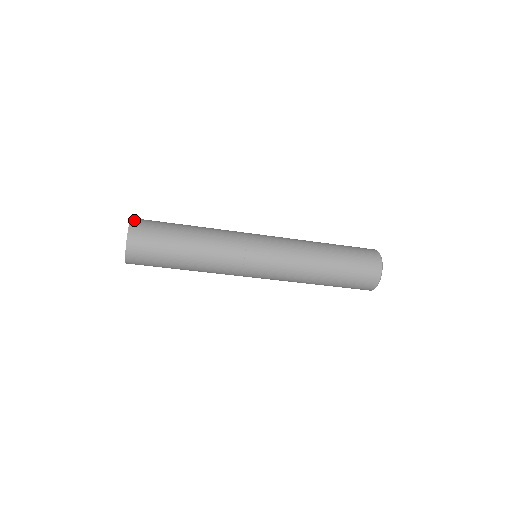
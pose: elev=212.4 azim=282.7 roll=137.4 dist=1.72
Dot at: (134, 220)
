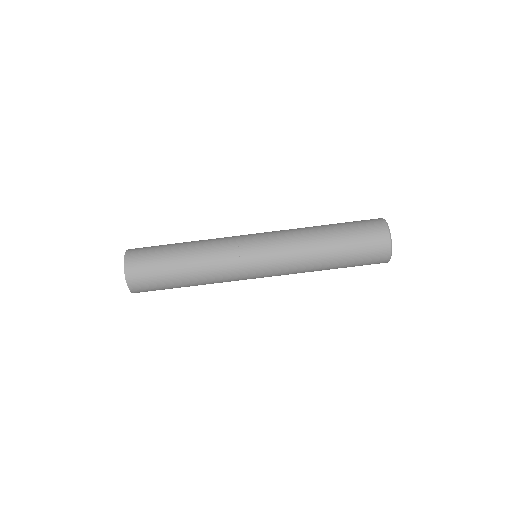
Dot at: (128, 253)
